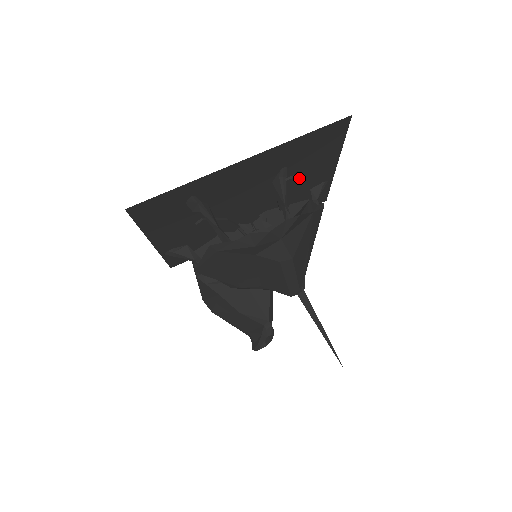
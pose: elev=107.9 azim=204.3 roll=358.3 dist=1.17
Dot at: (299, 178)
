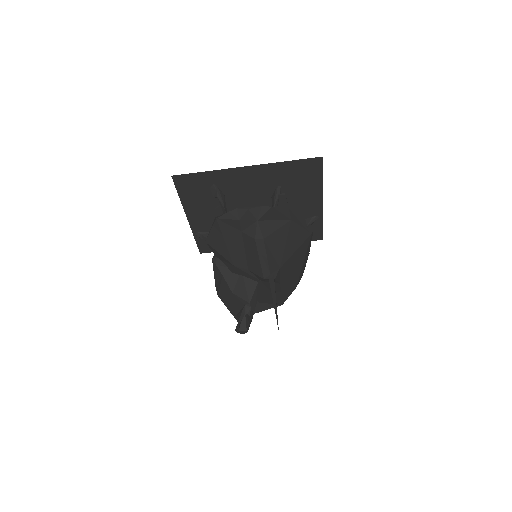
Dot at: (293, 202)
